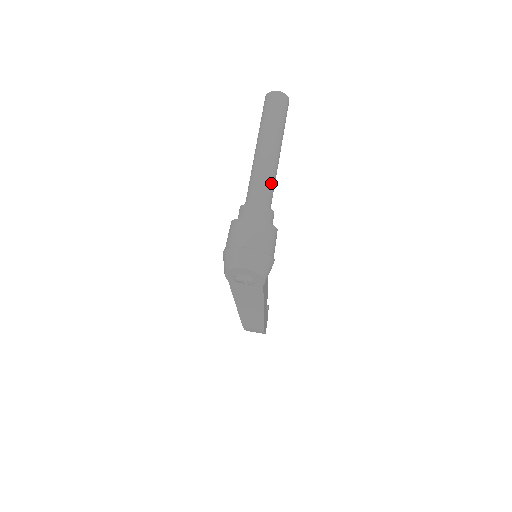
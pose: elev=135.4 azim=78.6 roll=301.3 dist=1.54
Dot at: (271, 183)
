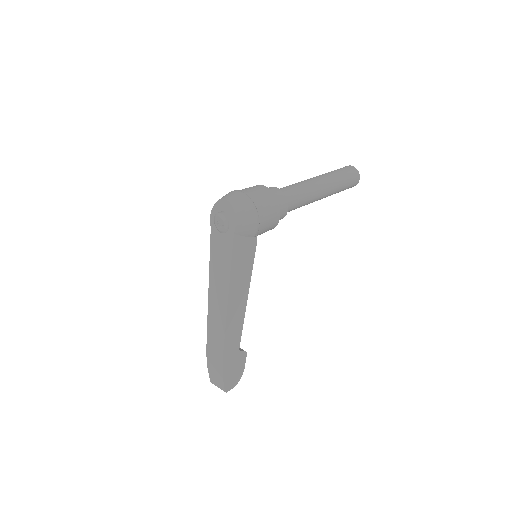
Dot at: (300, 191)
